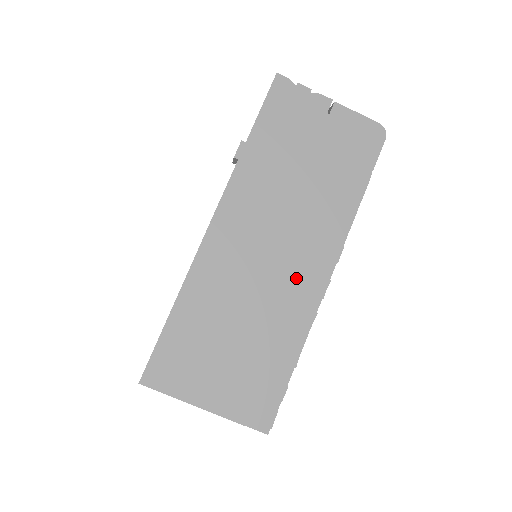
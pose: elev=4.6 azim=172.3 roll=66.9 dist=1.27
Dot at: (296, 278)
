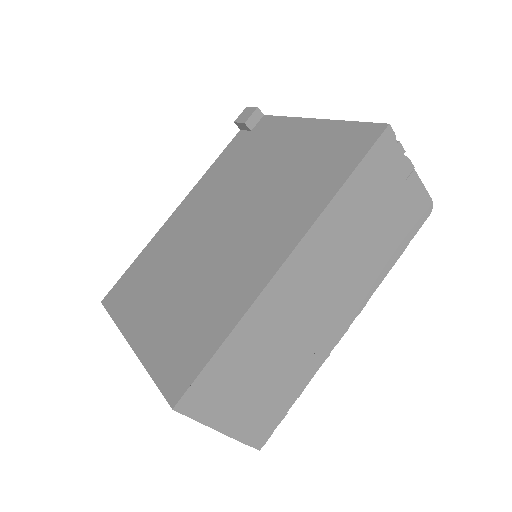
Dot at: (328, 324)
